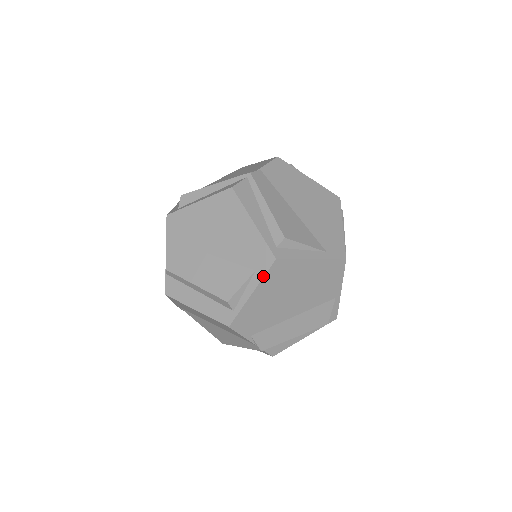
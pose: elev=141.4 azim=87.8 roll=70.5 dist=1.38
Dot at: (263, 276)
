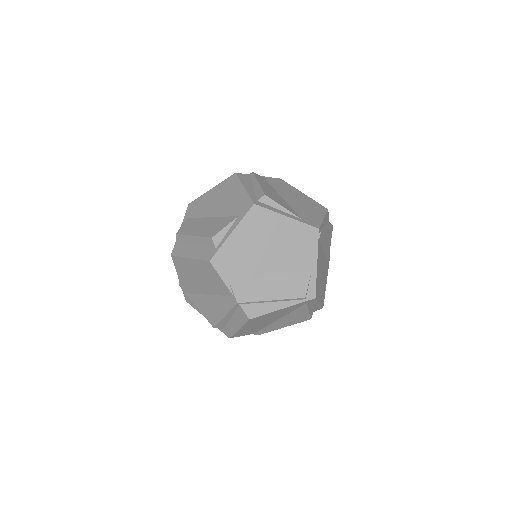
Dot at: (242, 218)
